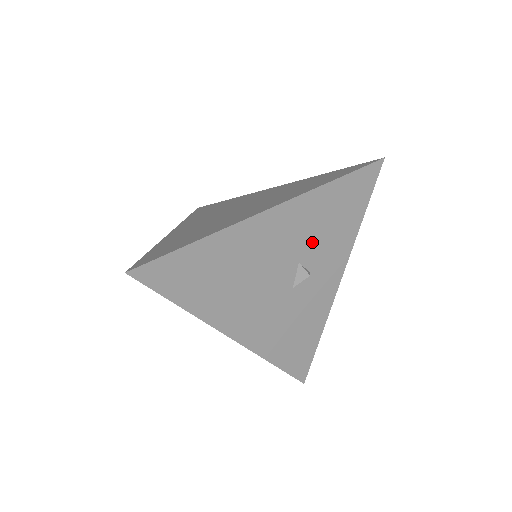
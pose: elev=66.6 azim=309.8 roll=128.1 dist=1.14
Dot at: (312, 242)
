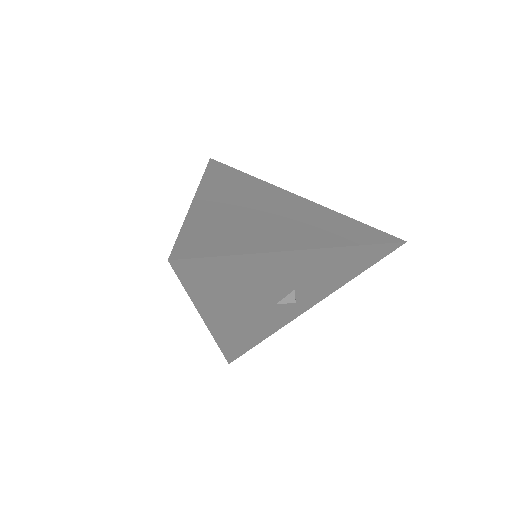
Dot at: (314, 279)
